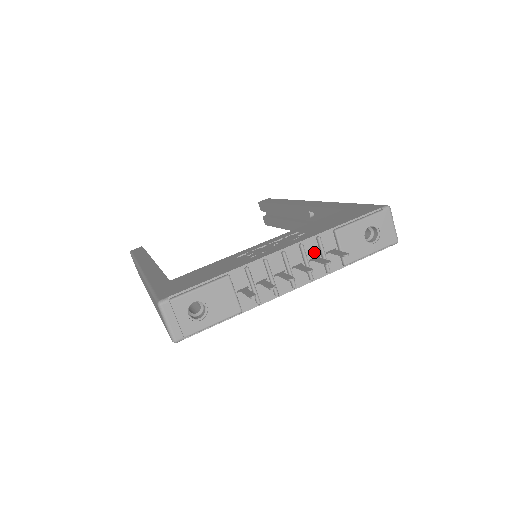
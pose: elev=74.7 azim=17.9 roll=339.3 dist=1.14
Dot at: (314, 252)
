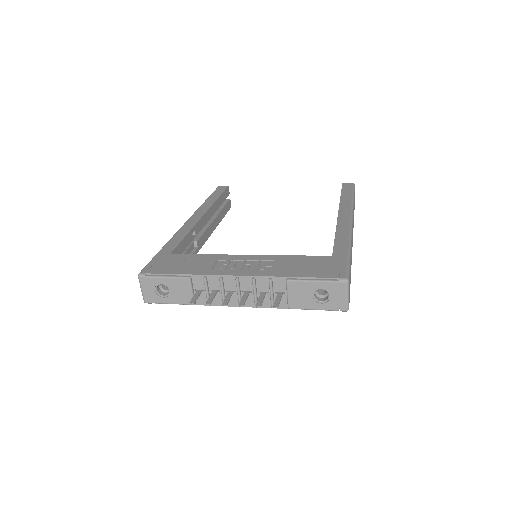
Dot at: (265, 288)
